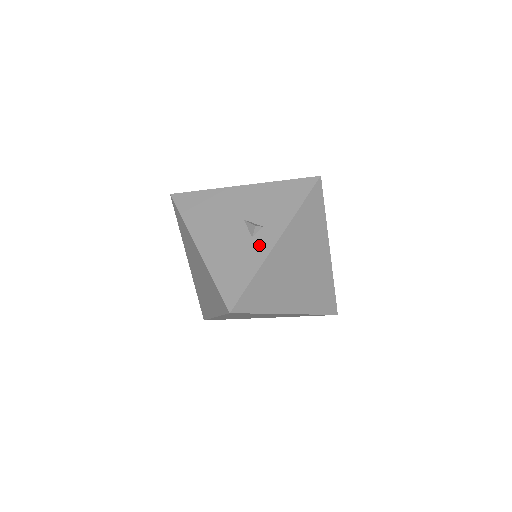
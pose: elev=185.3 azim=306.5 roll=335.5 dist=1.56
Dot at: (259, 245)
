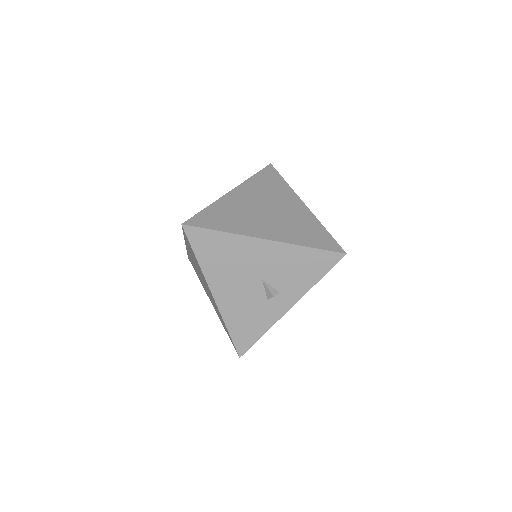
Dot at: (273, 309)
